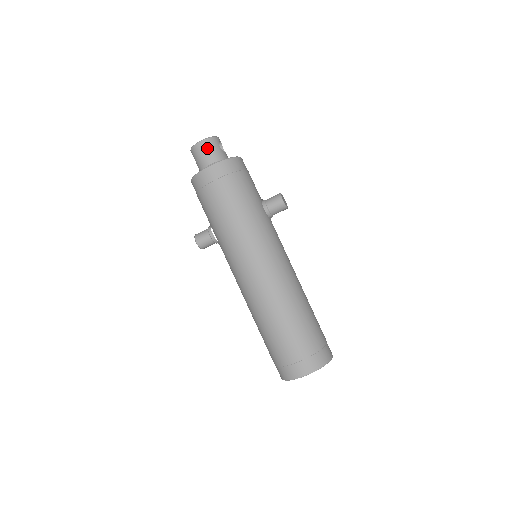
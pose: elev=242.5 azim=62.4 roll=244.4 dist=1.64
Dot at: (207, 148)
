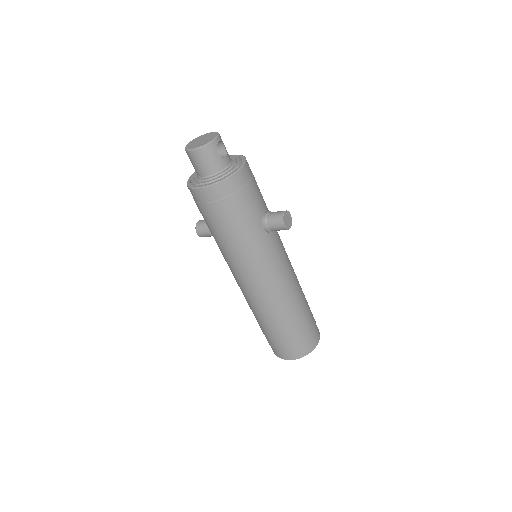
Dot at: (201, 158)
